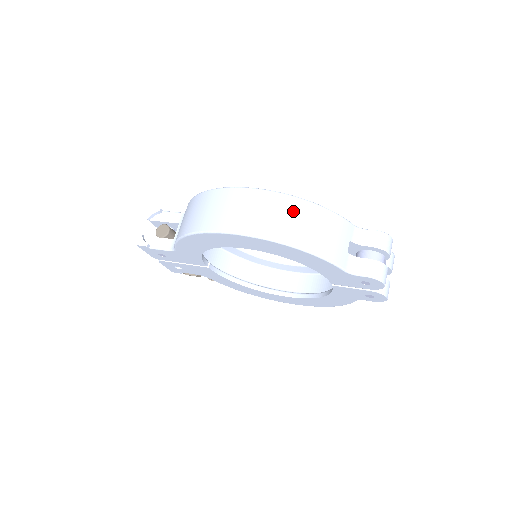
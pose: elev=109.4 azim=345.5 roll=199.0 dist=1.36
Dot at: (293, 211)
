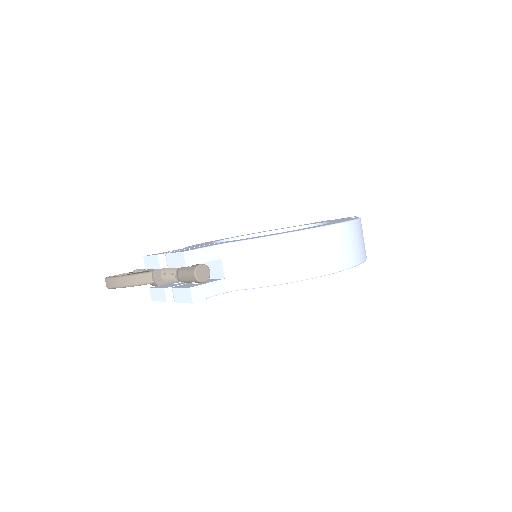
Dot at: (361, 232)
